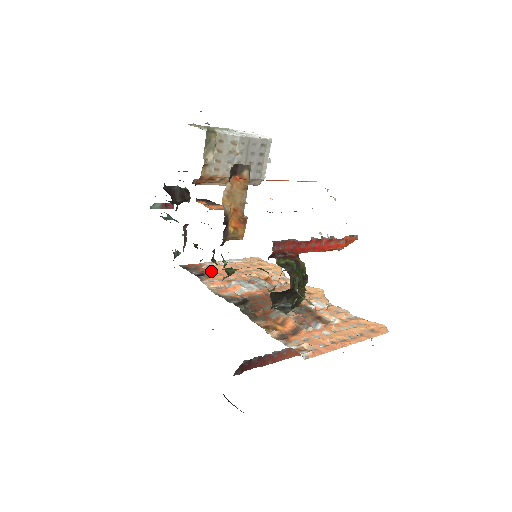
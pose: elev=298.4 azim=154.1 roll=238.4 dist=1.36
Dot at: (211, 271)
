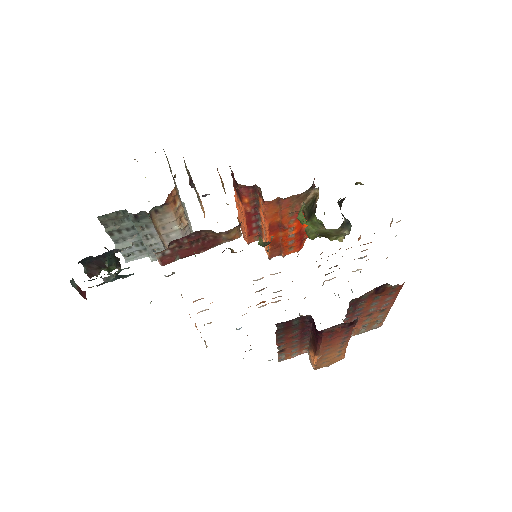
Dot at: occluded
